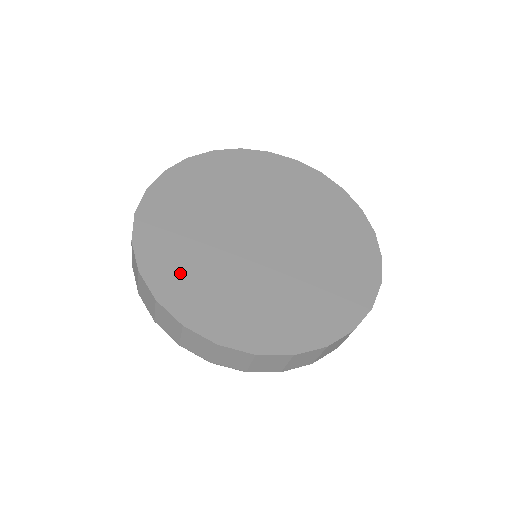
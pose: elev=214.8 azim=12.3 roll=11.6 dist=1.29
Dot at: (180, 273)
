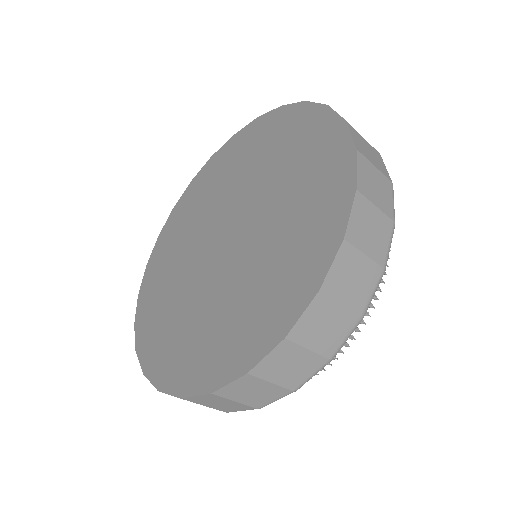
Dot at: (160, 333)
